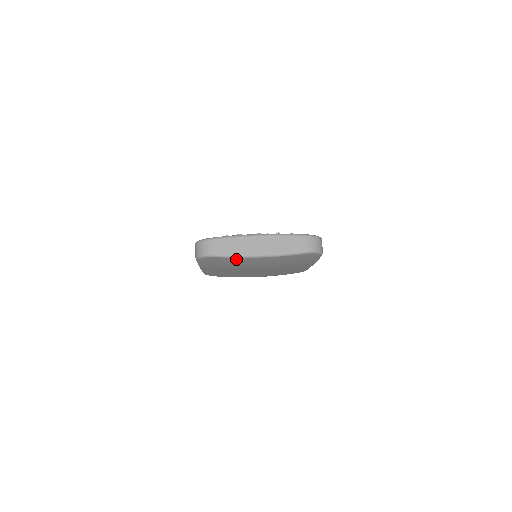
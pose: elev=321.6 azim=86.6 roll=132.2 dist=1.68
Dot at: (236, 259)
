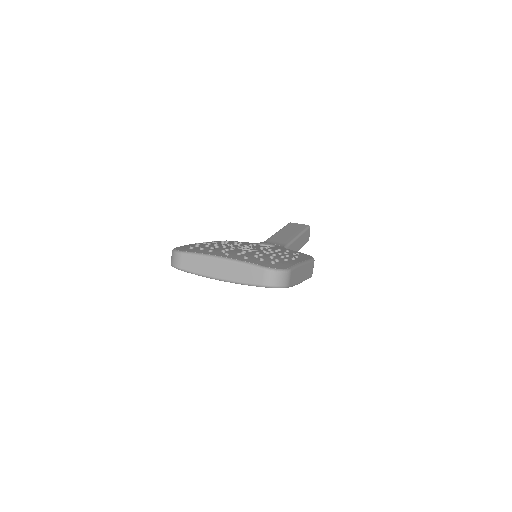
Dot at: occluded
